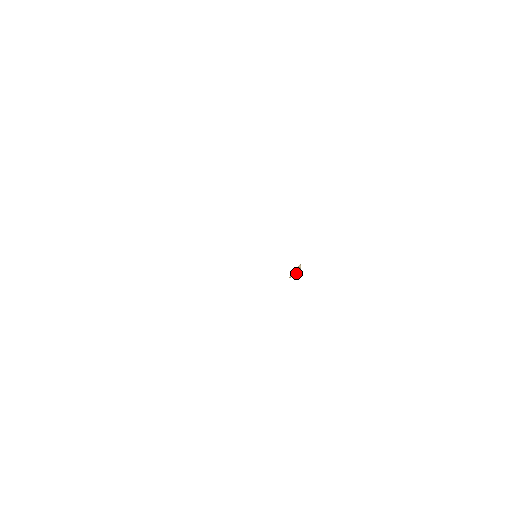
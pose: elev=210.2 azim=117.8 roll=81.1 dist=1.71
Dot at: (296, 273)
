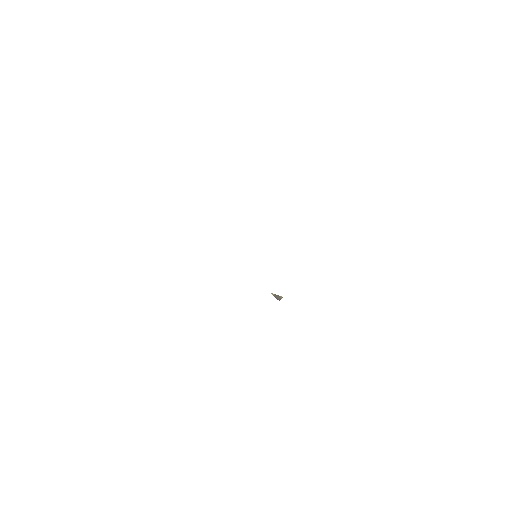
Dot at: (276, 297)
